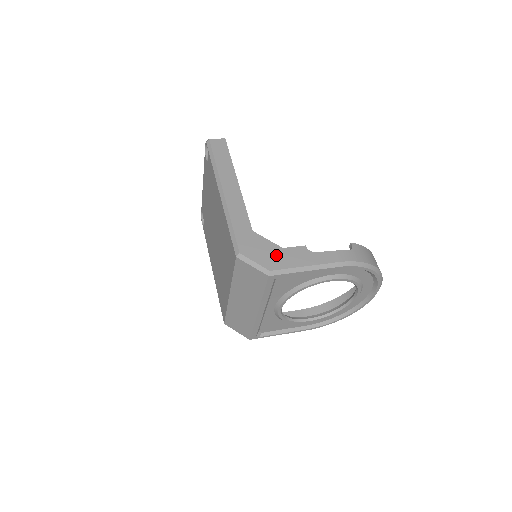
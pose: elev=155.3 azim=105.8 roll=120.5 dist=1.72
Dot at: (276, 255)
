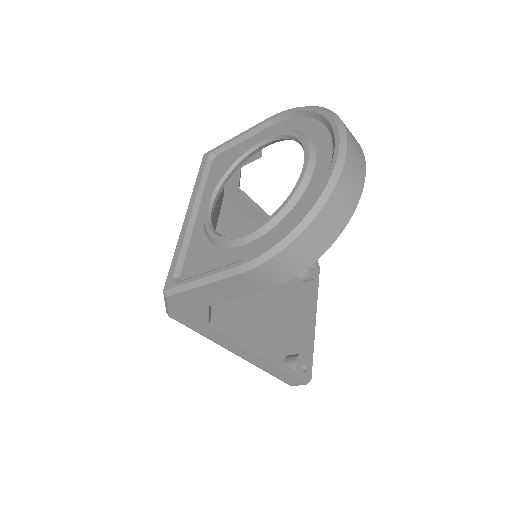
Dot at: occluded
